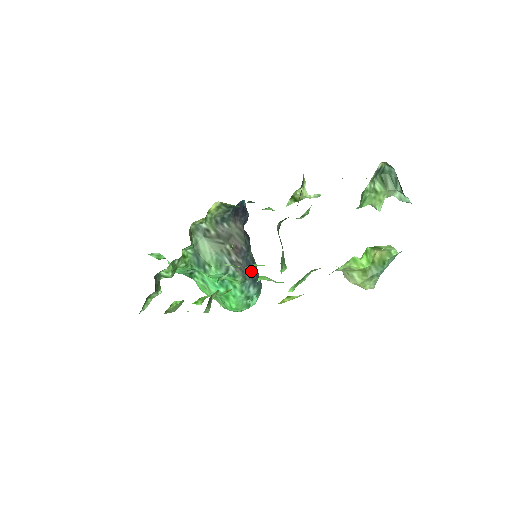
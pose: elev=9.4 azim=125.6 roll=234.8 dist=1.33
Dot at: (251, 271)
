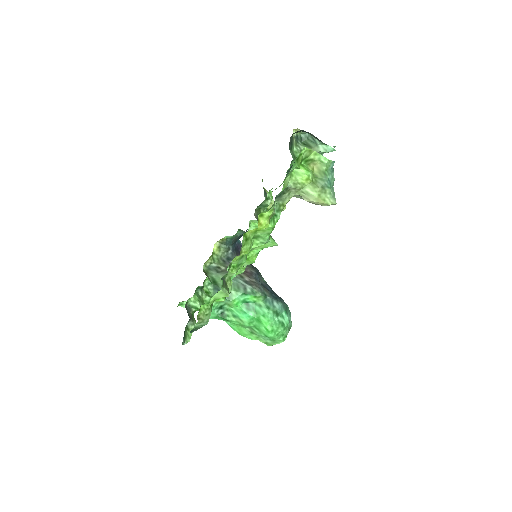
Dot at: (269, 291)
